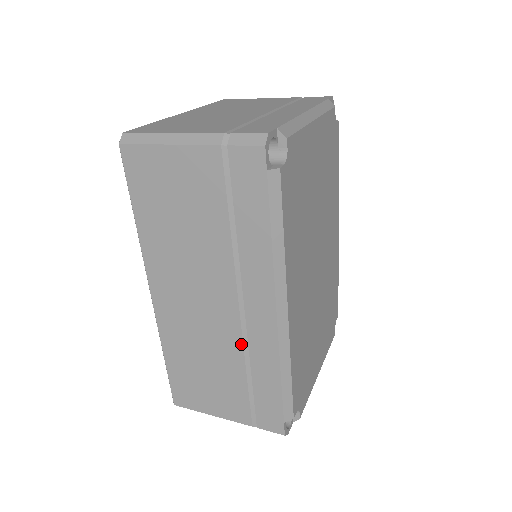
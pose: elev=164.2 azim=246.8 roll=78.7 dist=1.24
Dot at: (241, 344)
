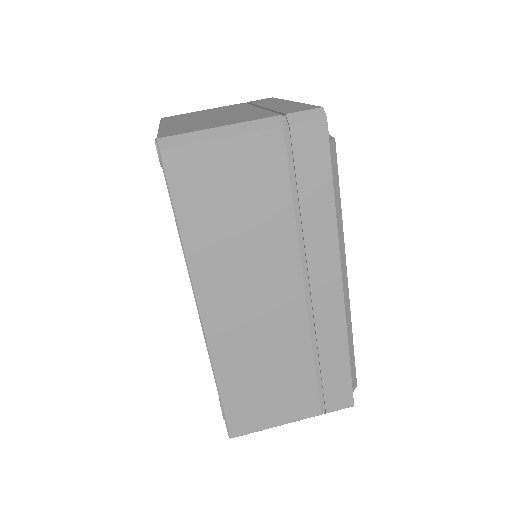
Dot at: (307, 329)
